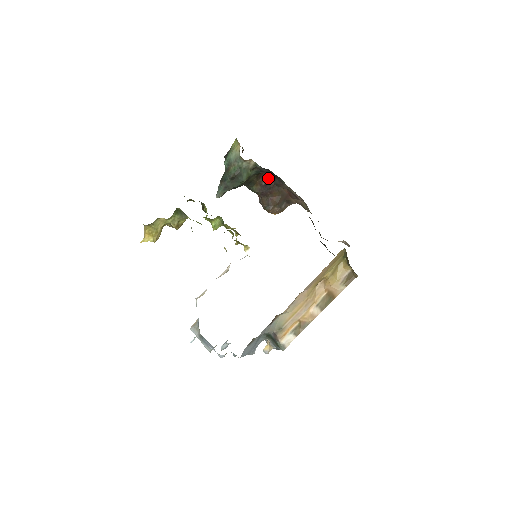
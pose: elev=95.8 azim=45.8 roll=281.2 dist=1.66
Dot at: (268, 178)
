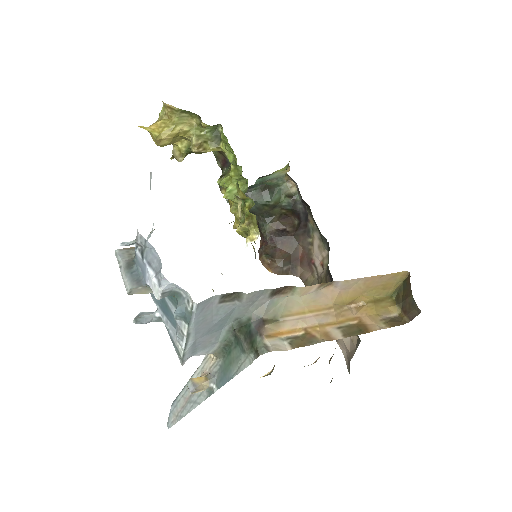
Dot at: (290, 226)
